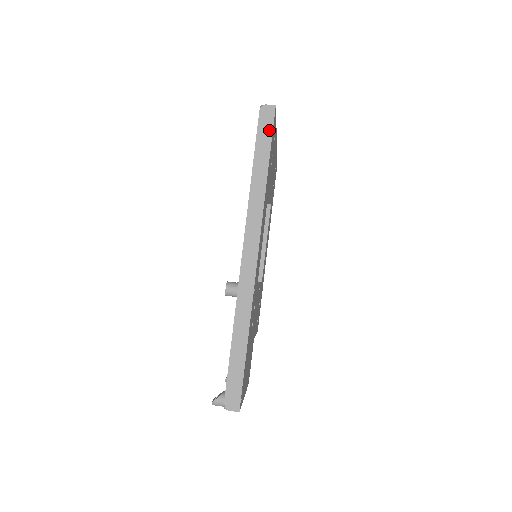
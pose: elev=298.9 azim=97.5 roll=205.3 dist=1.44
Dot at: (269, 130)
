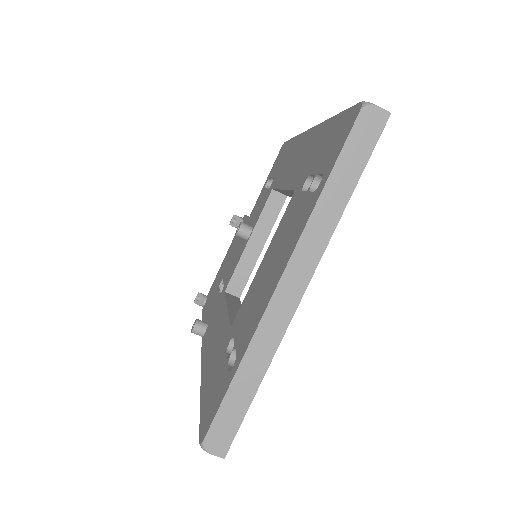
Dot at: occluded
